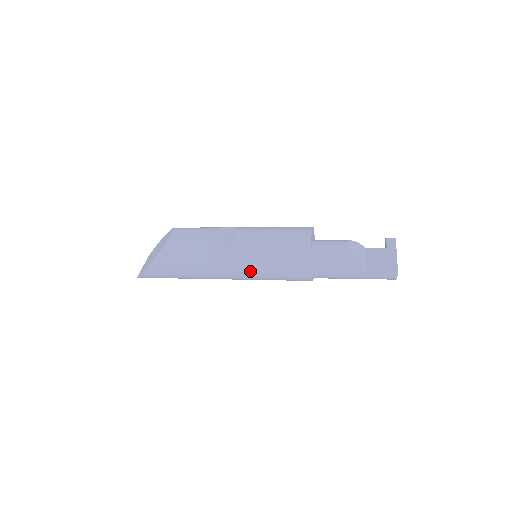
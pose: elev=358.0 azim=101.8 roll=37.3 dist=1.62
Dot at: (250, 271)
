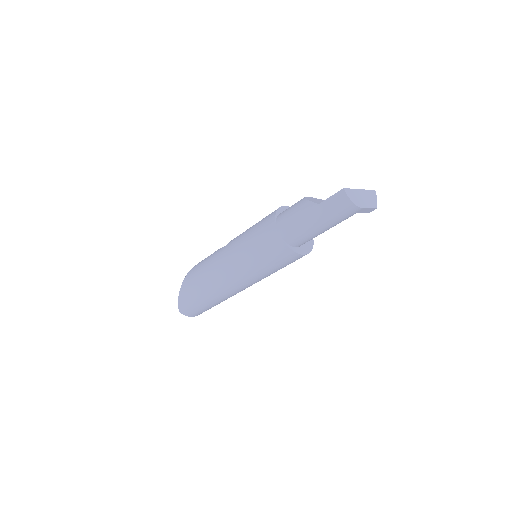
Dot at: (238, 256)
